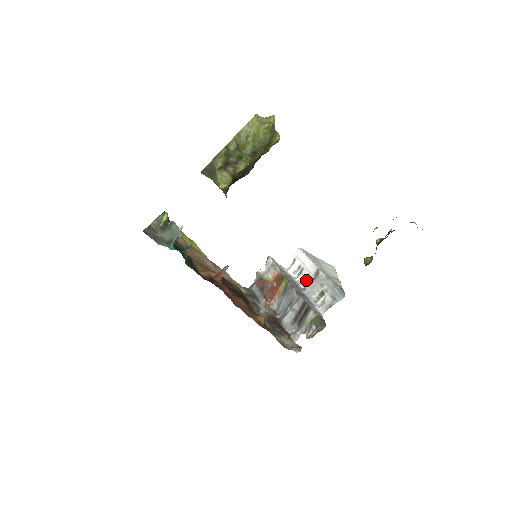
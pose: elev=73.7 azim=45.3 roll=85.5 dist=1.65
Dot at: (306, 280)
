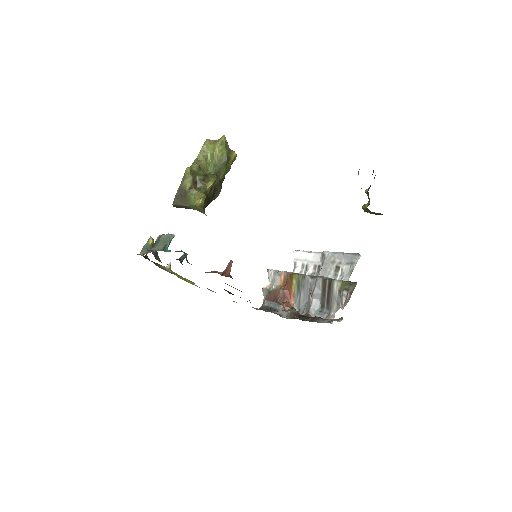
Dot at: (315, 271)
